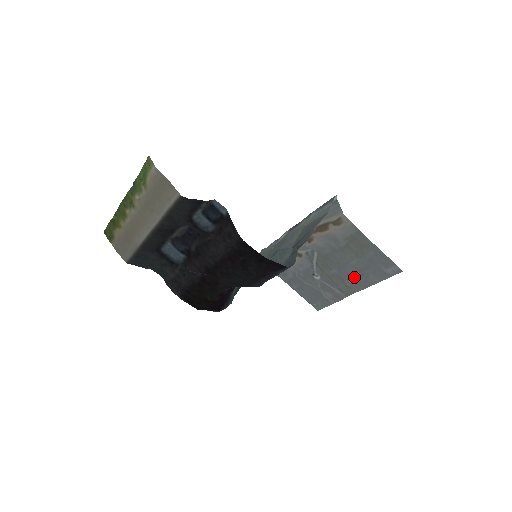
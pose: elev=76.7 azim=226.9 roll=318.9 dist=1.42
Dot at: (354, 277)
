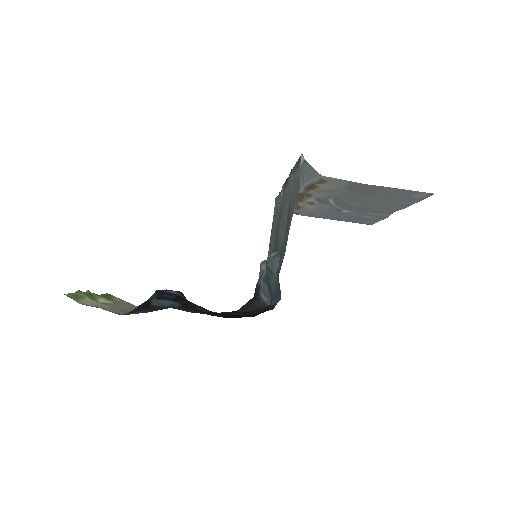
Dot at: (383, 205)
